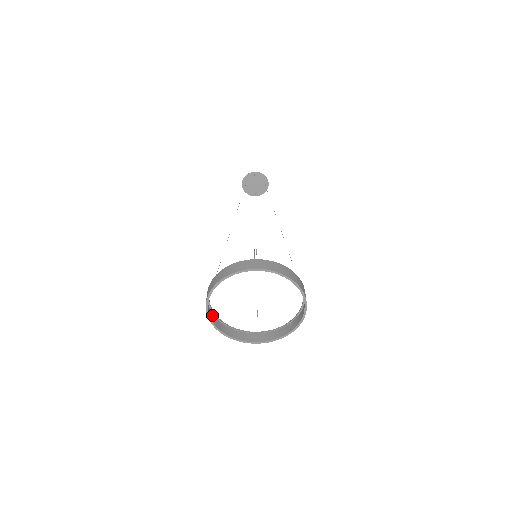
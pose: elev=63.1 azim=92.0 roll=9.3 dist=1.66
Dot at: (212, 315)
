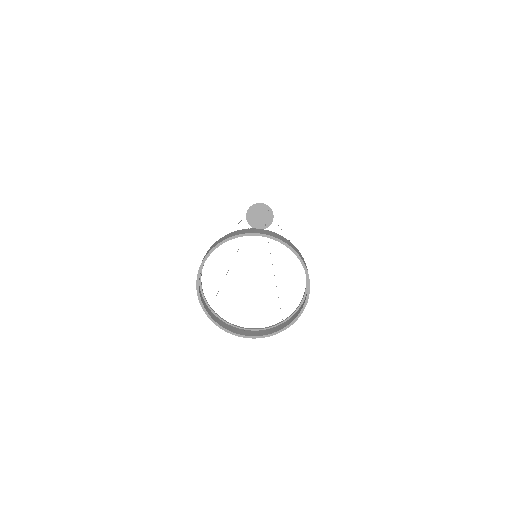
Dot at: occluded
